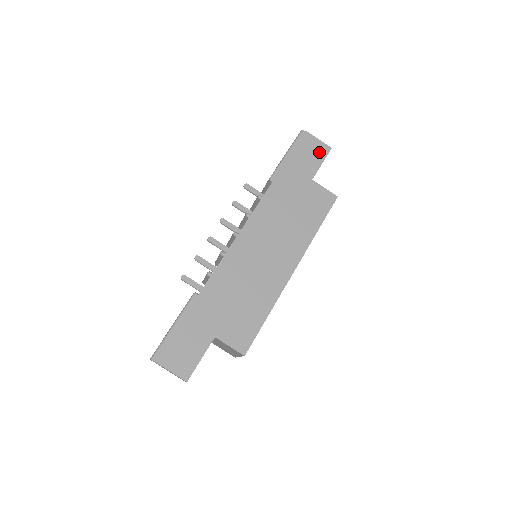
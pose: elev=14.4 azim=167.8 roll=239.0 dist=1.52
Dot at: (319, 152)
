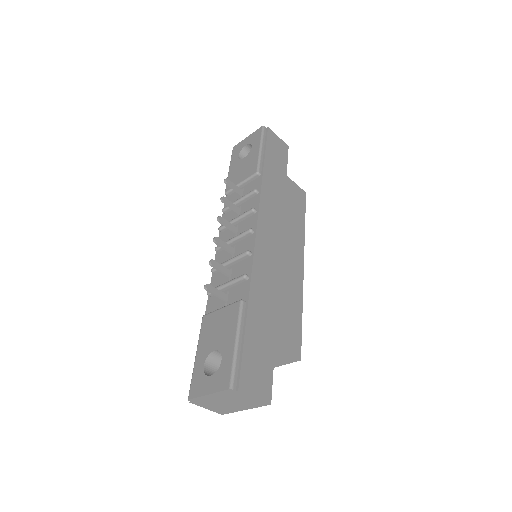
Dot at: (282, 149)
